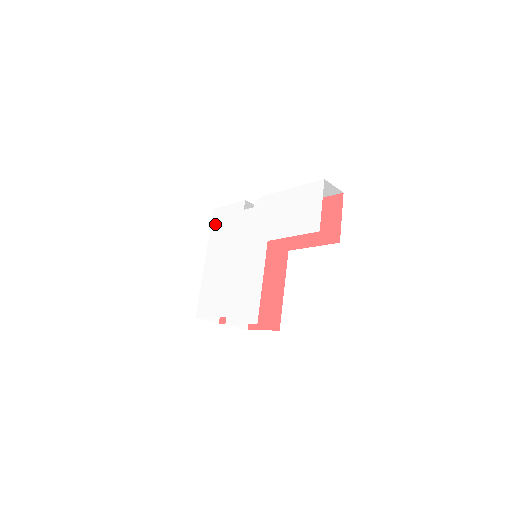
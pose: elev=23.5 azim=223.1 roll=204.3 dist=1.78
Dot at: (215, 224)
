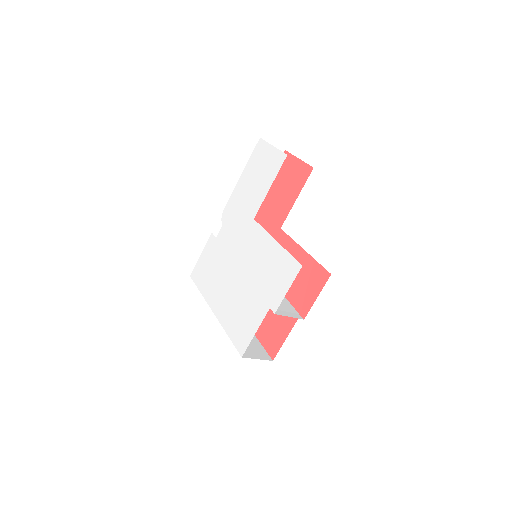
Dot at: (200, 280)
